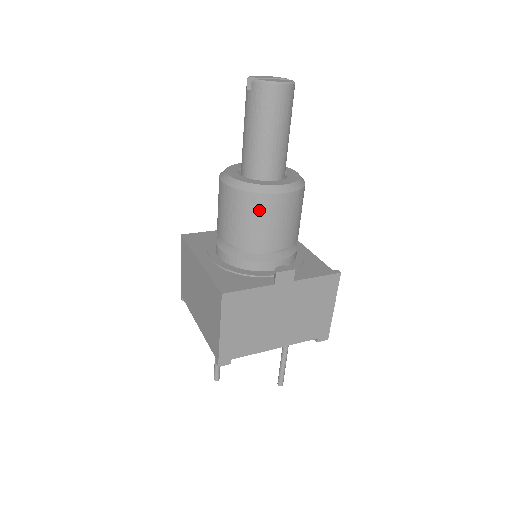
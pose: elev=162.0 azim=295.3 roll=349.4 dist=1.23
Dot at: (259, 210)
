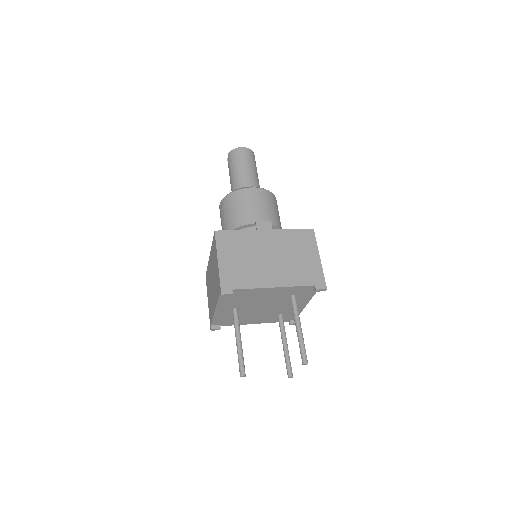
Dot at: (240, 199)
